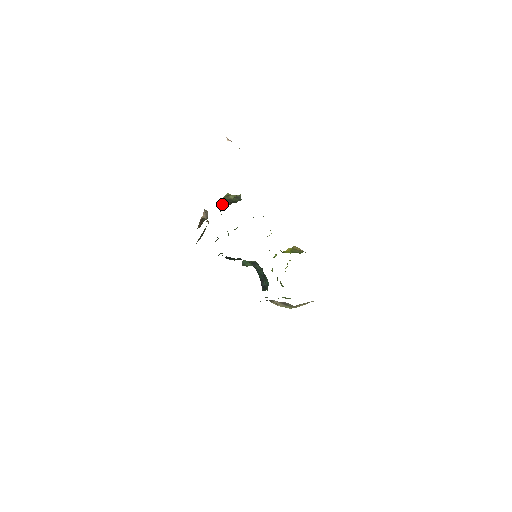
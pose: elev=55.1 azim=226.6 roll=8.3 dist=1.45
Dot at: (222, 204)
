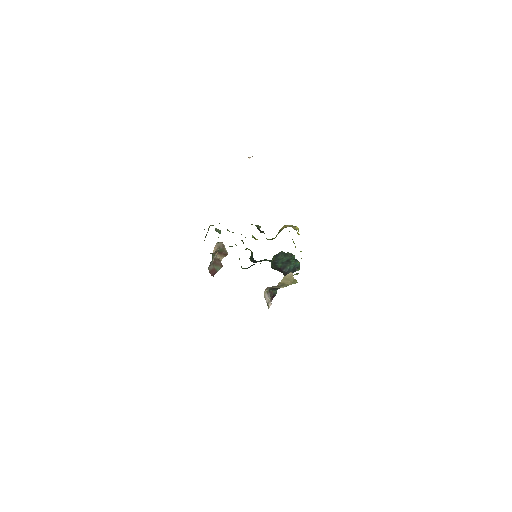
Dot at: occluded
